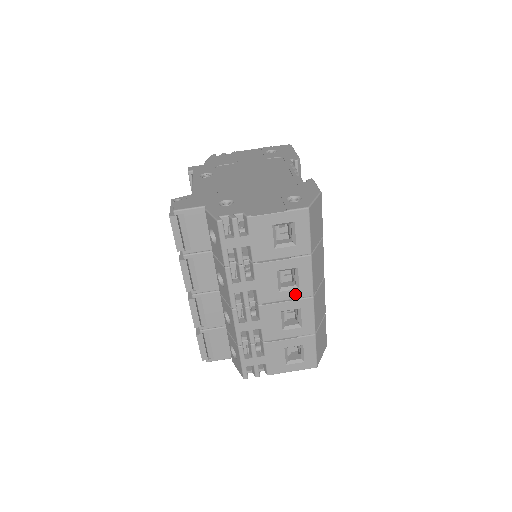
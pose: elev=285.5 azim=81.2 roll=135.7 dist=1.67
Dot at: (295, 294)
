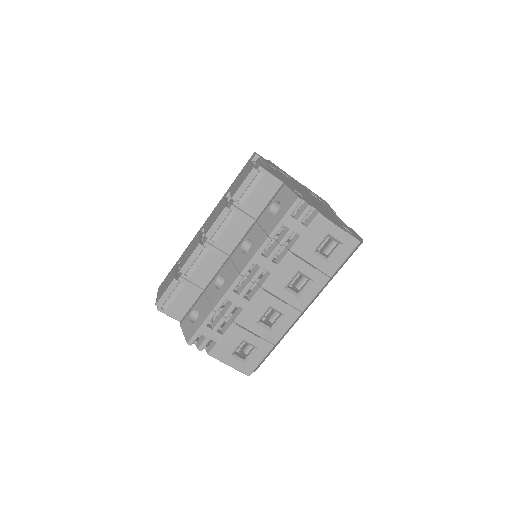
Dot at: (292, 300)
